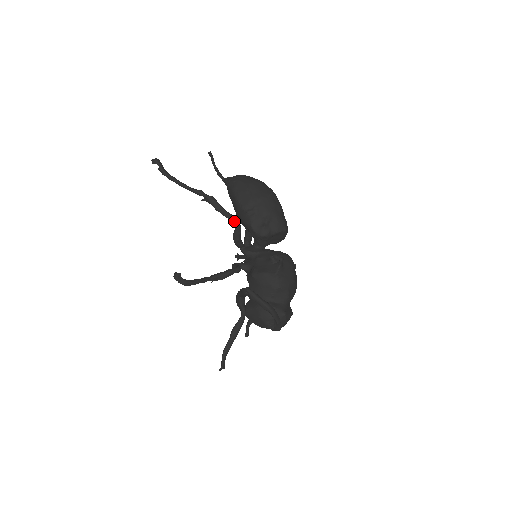
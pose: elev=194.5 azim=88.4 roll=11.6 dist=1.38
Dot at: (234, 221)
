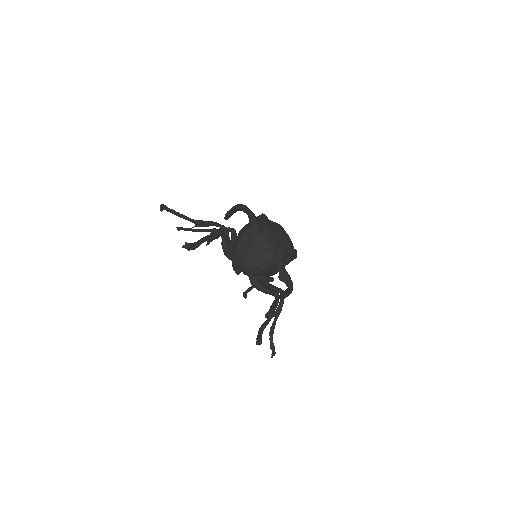
Dot at: (230, 228)
